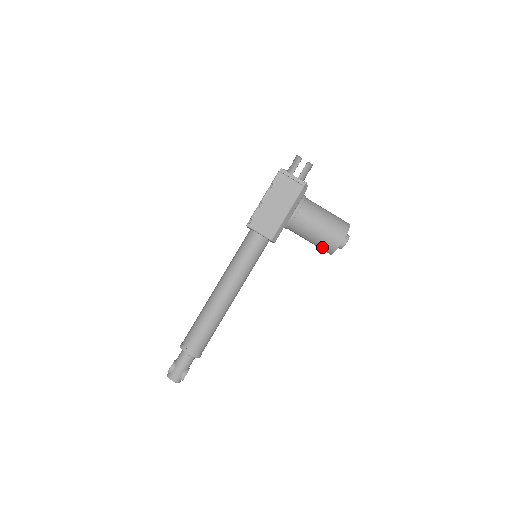
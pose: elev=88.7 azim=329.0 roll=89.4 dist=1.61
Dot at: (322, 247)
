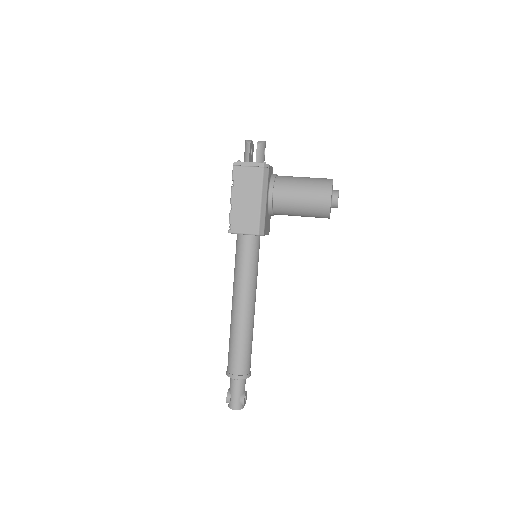
Dot at: (316, 216)
